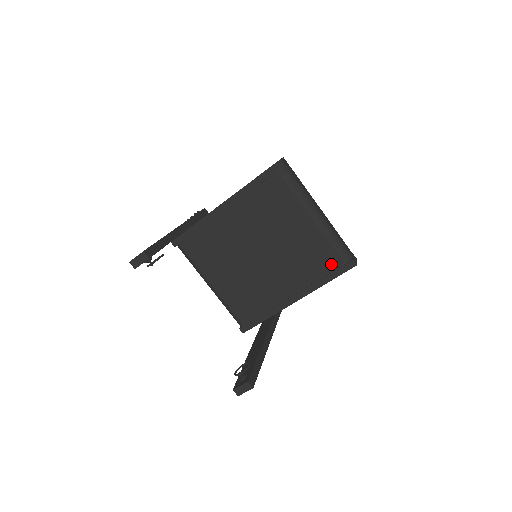
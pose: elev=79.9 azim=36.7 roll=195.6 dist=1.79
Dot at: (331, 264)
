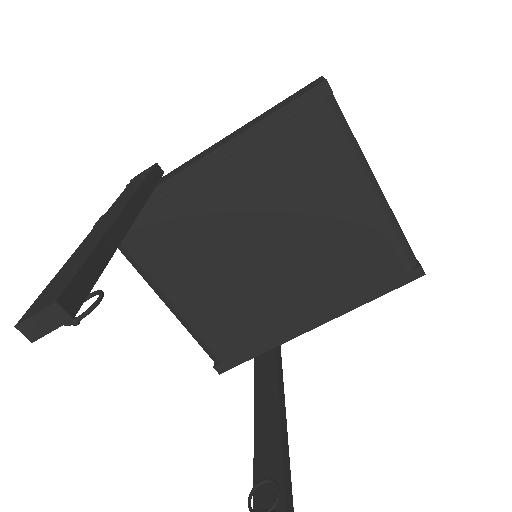
Dot at: (385, 272)
